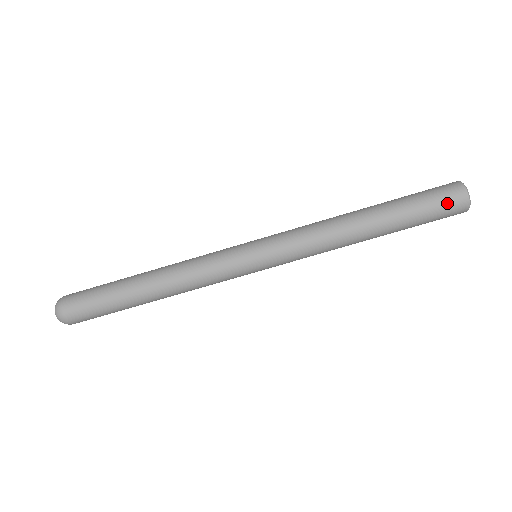
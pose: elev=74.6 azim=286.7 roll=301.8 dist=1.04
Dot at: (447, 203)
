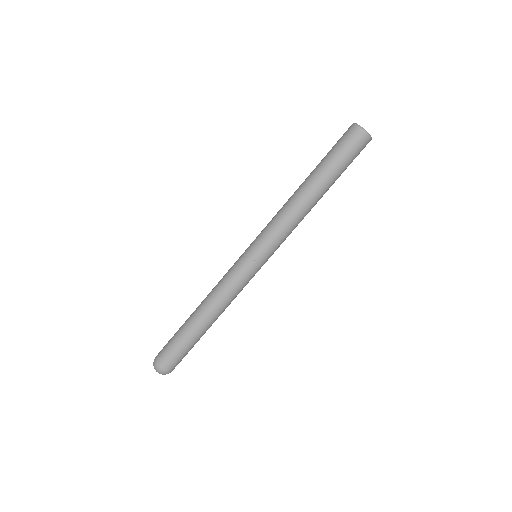
Dot at: (352, 143)
